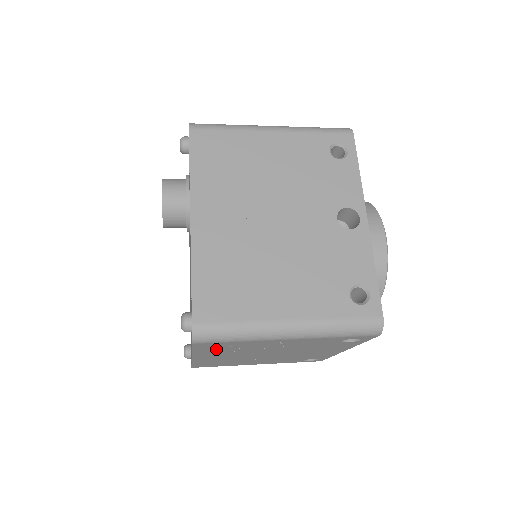
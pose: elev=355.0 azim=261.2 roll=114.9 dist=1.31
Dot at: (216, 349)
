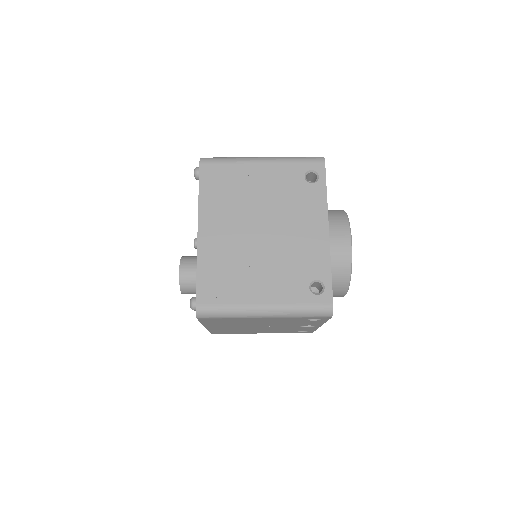
Dot at: occluded
